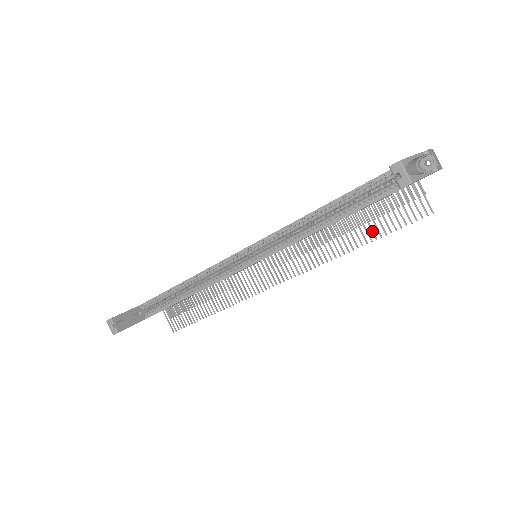
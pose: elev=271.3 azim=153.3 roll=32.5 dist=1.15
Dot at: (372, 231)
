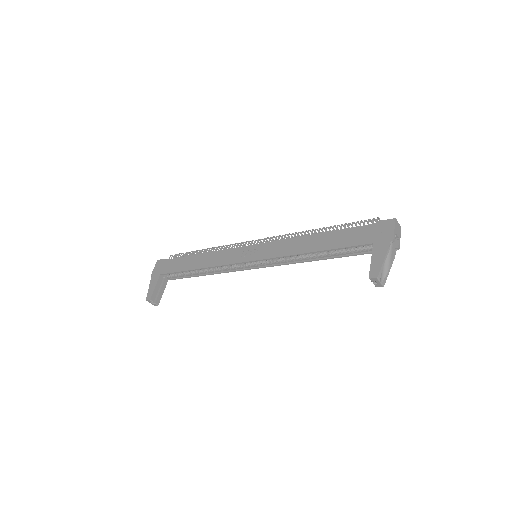
Dot at: occluded
